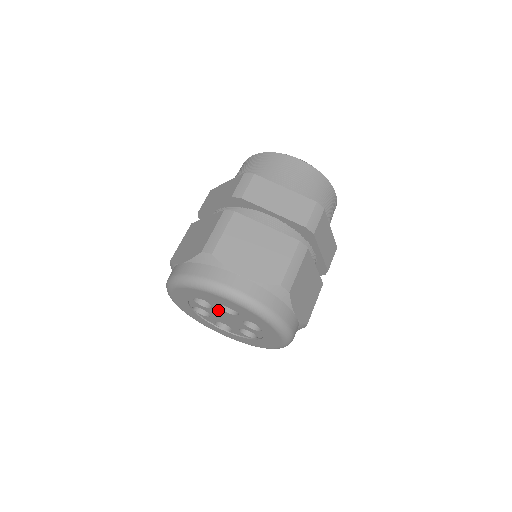
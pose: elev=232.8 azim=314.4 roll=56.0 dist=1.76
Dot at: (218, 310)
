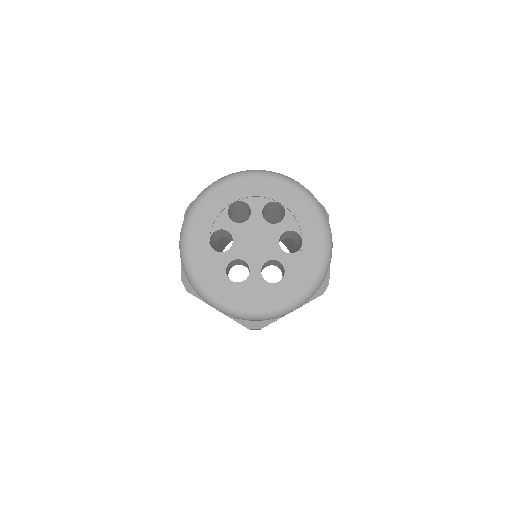
Dot at: (238, 232)
